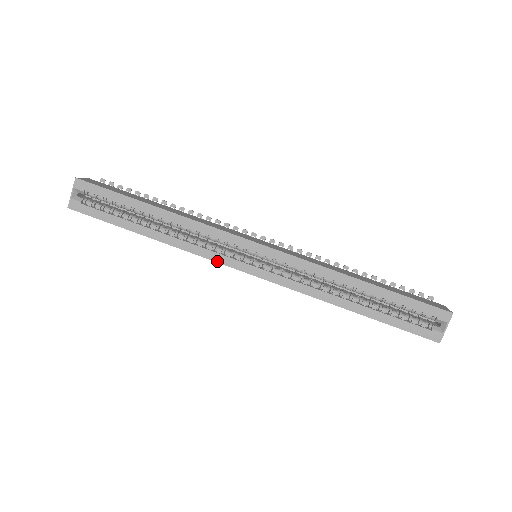
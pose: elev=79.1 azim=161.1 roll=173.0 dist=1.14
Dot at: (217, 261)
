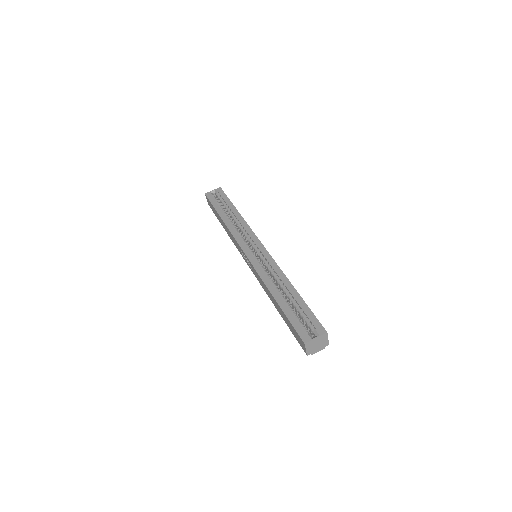
Dot at: (237, 241)
